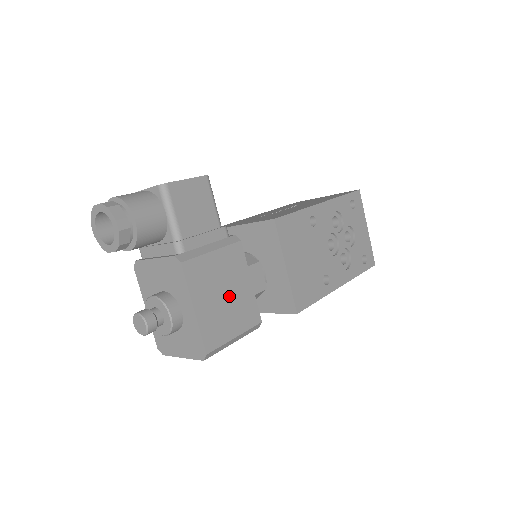
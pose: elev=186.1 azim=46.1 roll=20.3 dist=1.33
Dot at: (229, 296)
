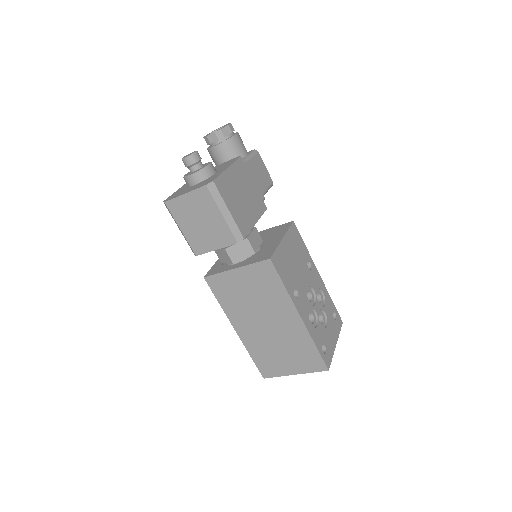
Dot at: (243, 200)
